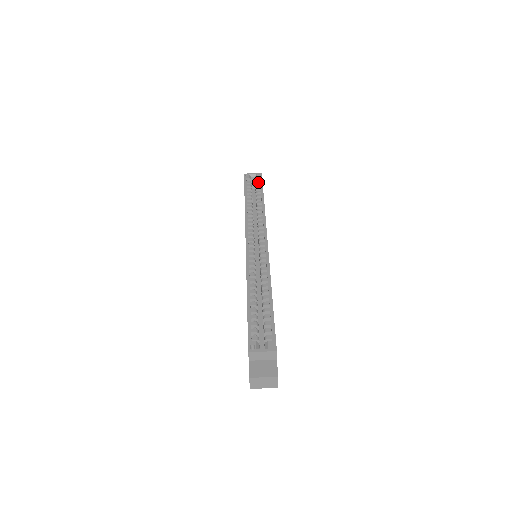
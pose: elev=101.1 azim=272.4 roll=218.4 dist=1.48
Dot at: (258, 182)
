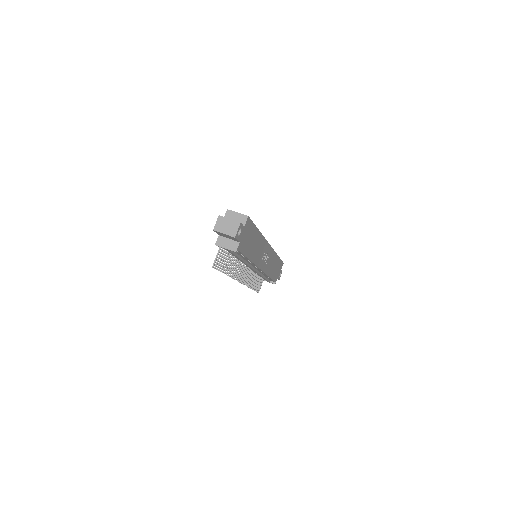
Dot at: occluded
